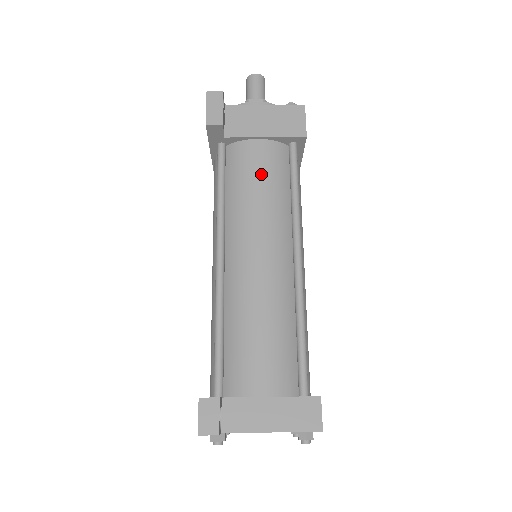
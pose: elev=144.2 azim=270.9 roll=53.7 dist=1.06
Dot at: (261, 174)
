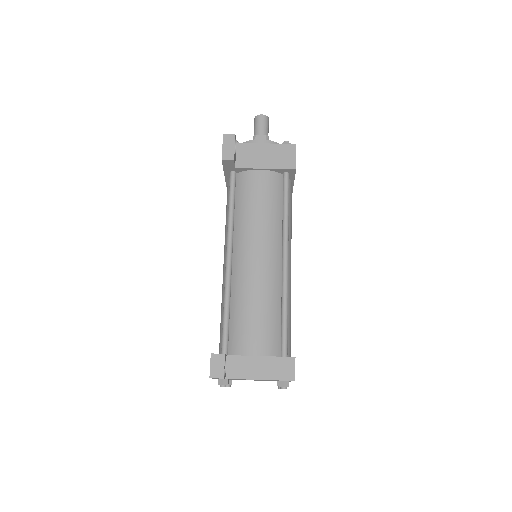
Dot at: (261, 196)
